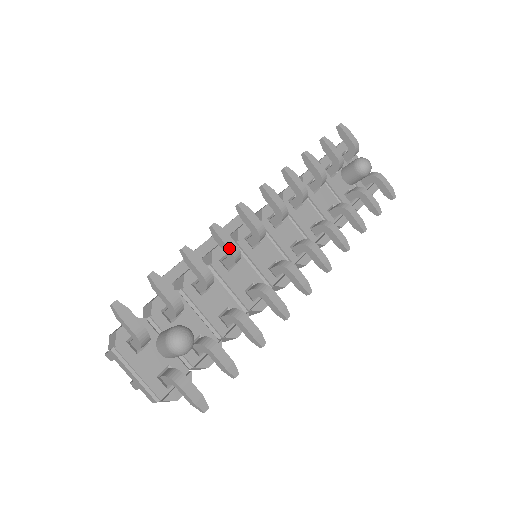
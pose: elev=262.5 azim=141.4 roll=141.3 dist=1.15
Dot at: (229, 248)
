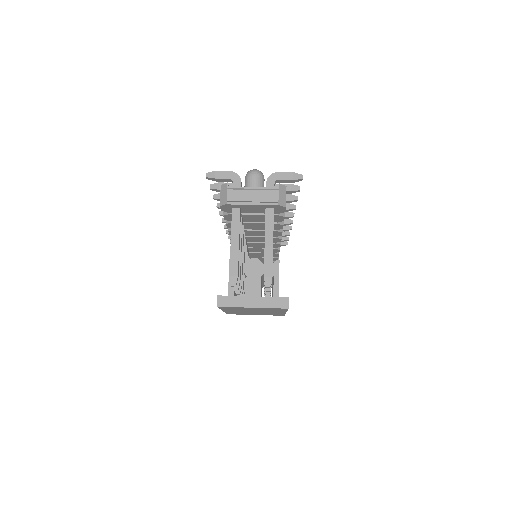
Dot at: occluded
